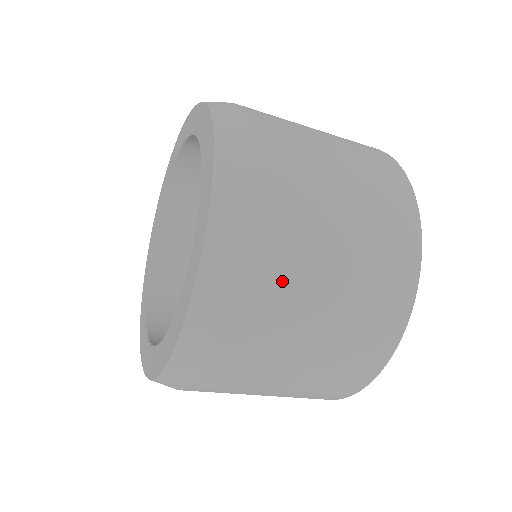
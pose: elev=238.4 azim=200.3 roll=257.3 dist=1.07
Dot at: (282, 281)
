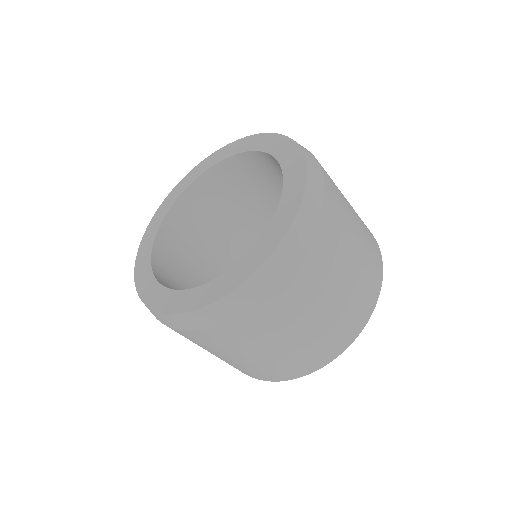
Dot at: (289, 307)
